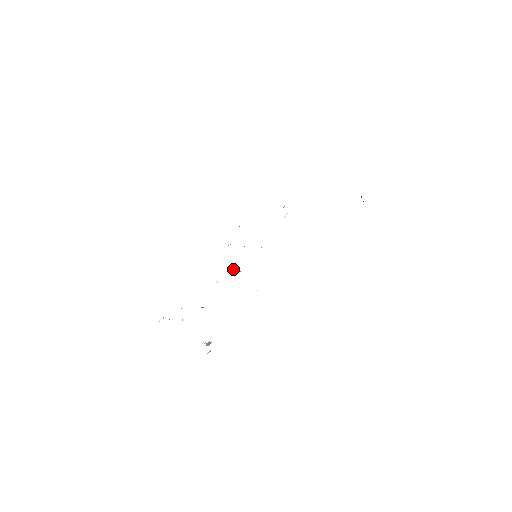
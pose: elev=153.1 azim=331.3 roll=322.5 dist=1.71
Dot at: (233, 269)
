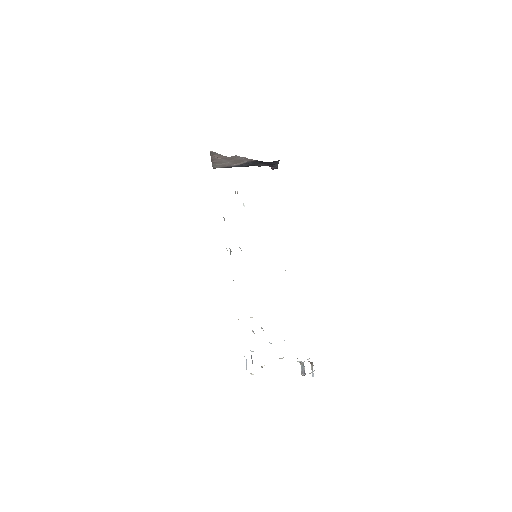
Dot at: occluded
